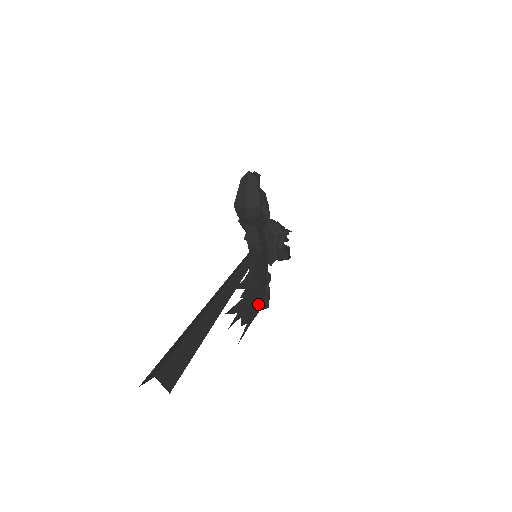
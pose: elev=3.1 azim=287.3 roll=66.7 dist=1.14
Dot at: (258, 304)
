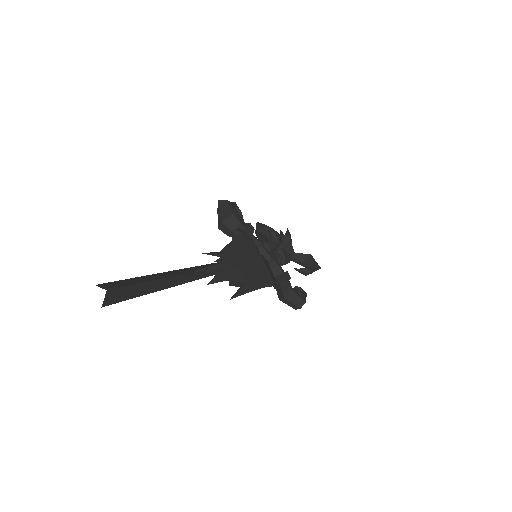
Dot at: (257, 278)
